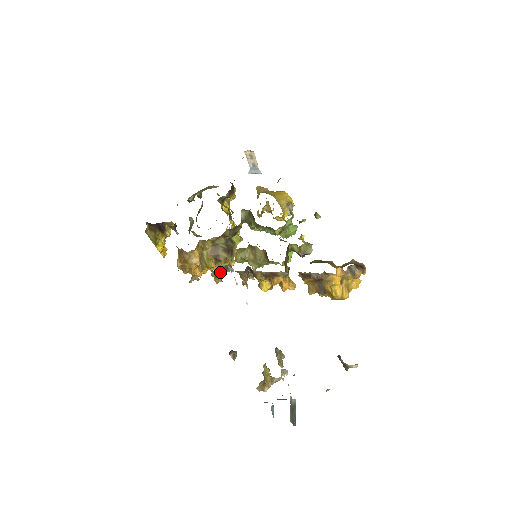
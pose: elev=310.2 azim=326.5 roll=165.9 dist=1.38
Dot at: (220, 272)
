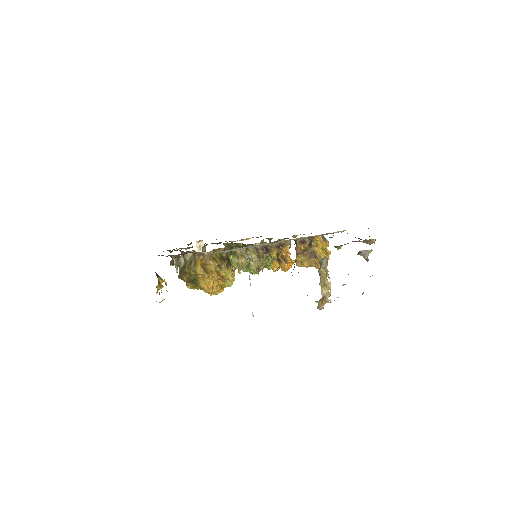
Dot at: (245, 251)
